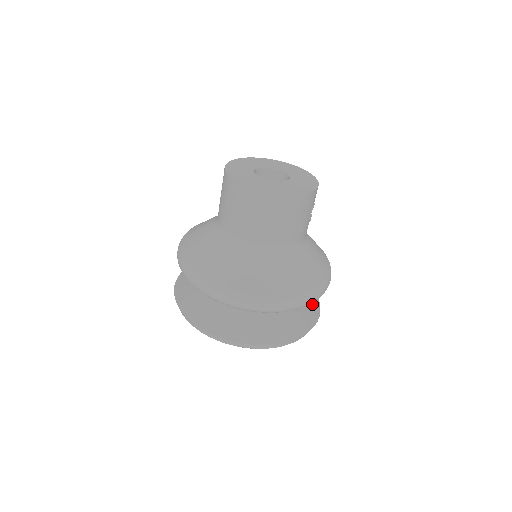
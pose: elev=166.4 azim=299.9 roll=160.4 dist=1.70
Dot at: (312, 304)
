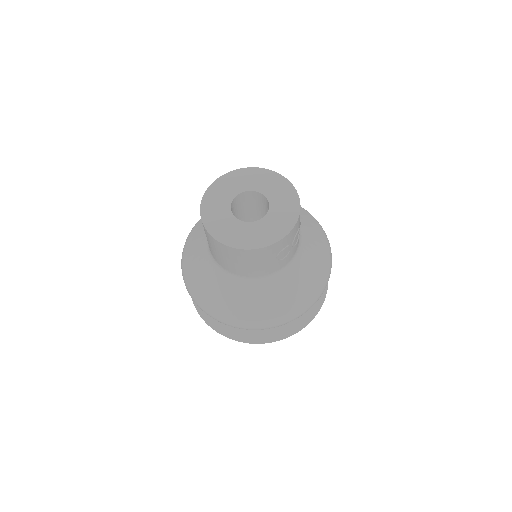
Dot at: occluded
